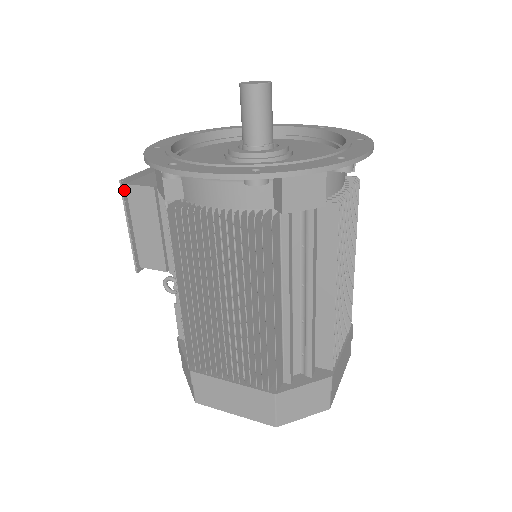
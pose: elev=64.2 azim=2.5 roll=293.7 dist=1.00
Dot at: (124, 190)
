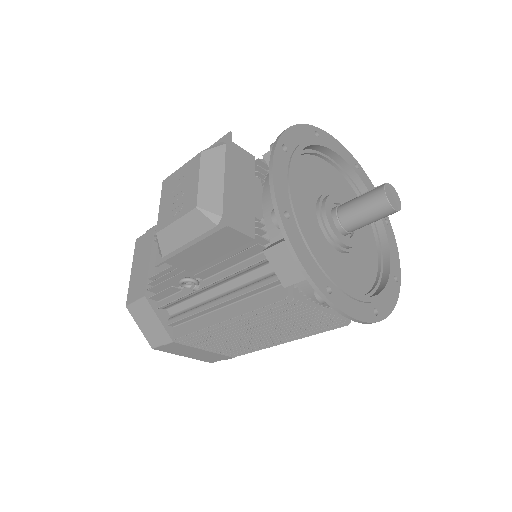
Dot at: (220, 229)
